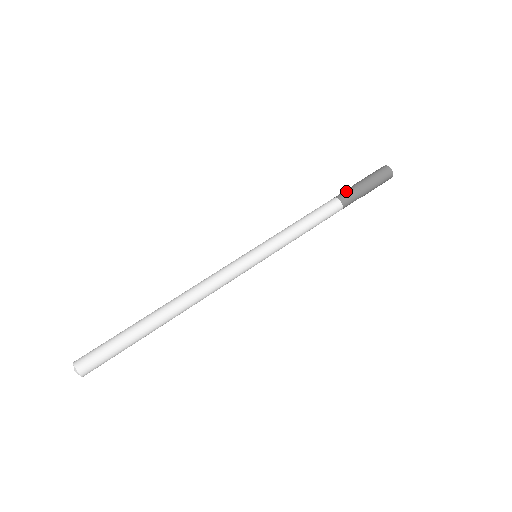
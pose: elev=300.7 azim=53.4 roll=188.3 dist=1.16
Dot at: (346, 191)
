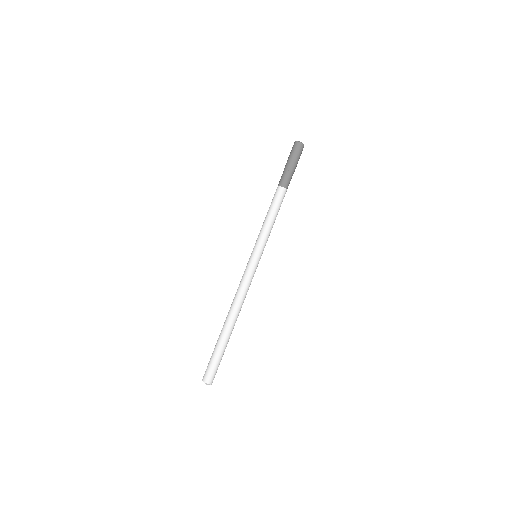
Dot at: (281, 178)
